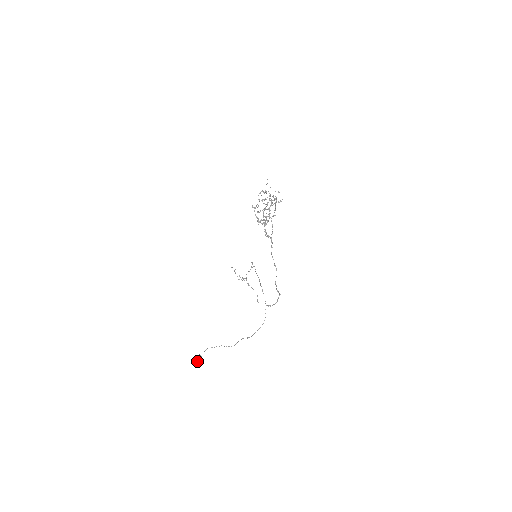
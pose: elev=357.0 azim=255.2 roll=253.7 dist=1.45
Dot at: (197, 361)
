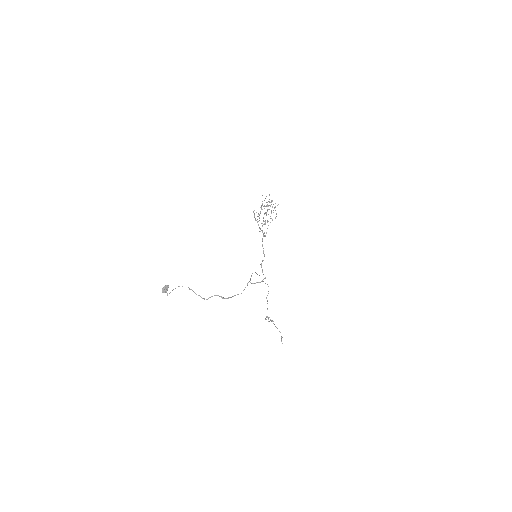
Dot at: (164, 289)
